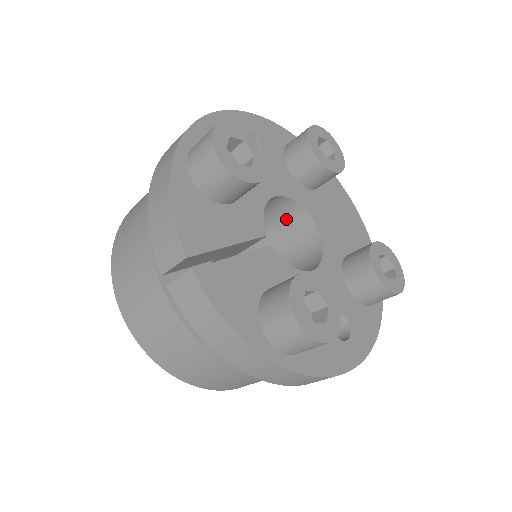
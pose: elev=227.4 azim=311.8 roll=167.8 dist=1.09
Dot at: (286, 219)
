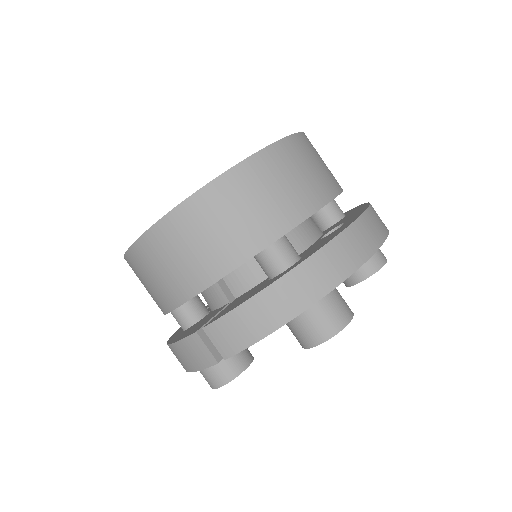
Dot at: occluded
